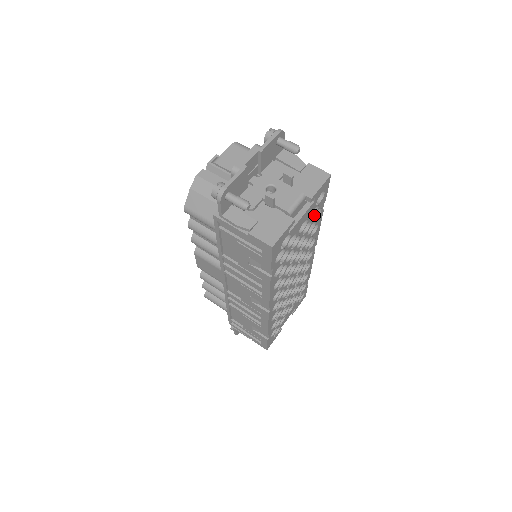
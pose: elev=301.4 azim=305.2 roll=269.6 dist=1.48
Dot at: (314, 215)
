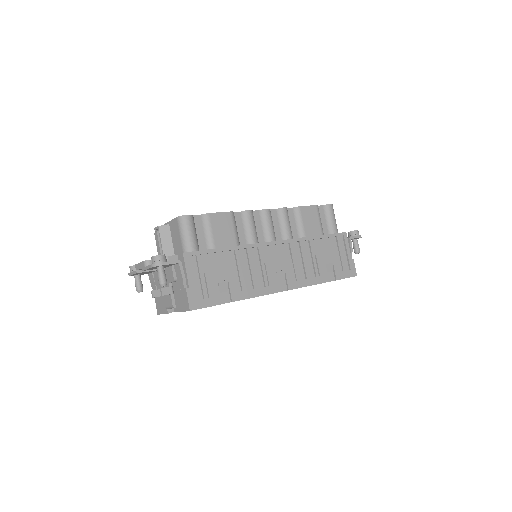
Dot at: occluded
